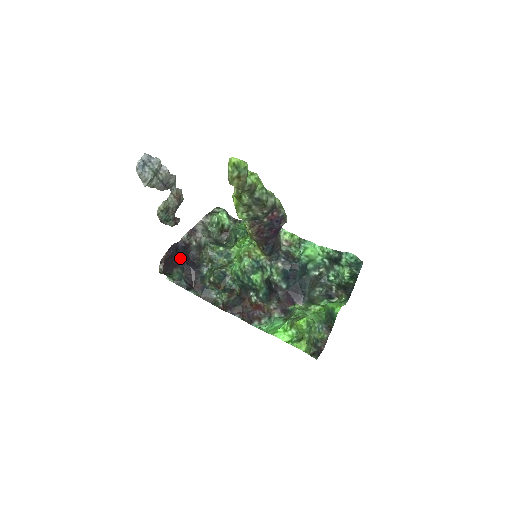
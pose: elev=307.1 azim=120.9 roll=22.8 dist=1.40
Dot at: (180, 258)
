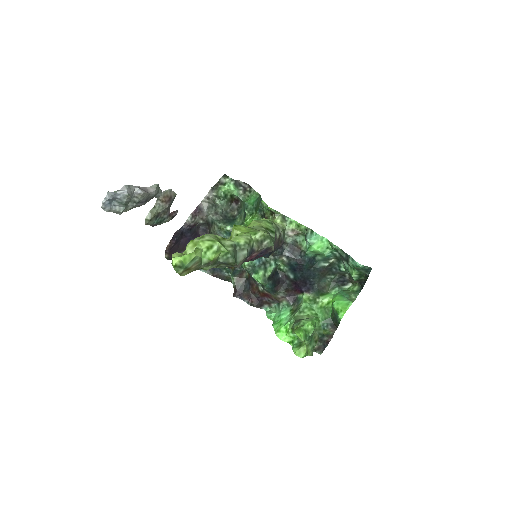
Dot at: (187, 239)
